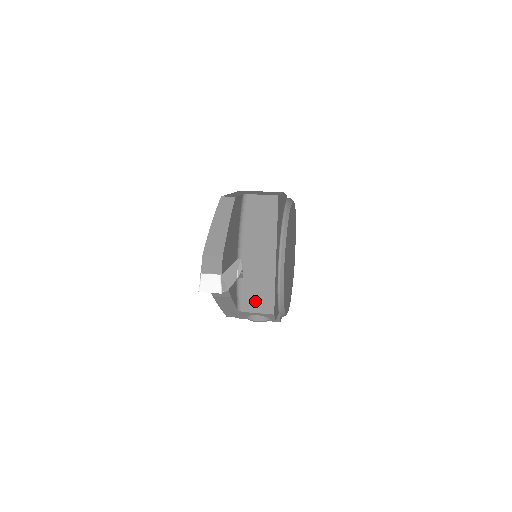
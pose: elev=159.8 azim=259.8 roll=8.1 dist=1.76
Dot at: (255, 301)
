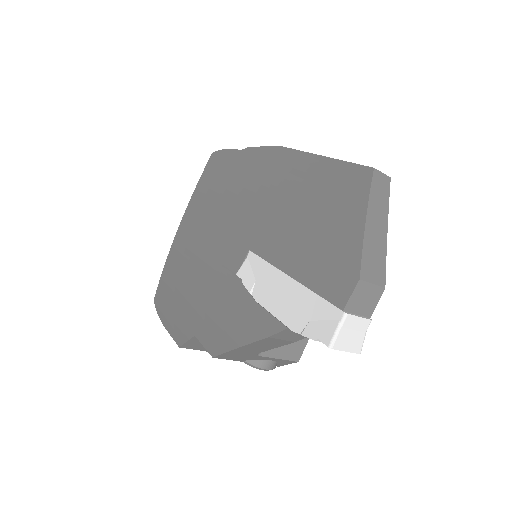
Dot at: occluded
